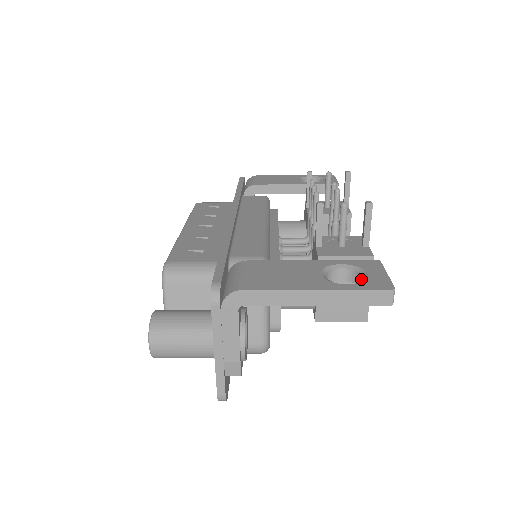
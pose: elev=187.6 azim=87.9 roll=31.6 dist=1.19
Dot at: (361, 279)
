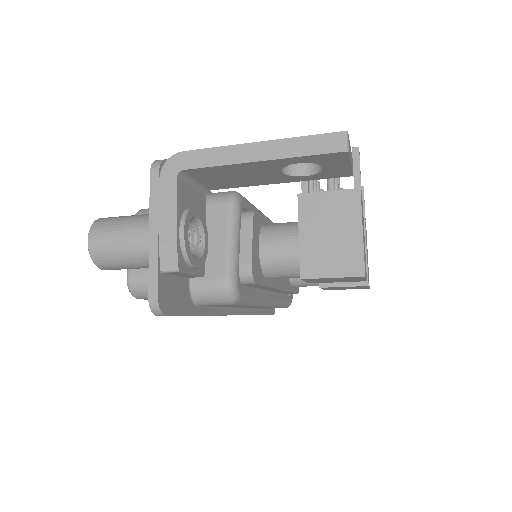
Dot at: occluded
